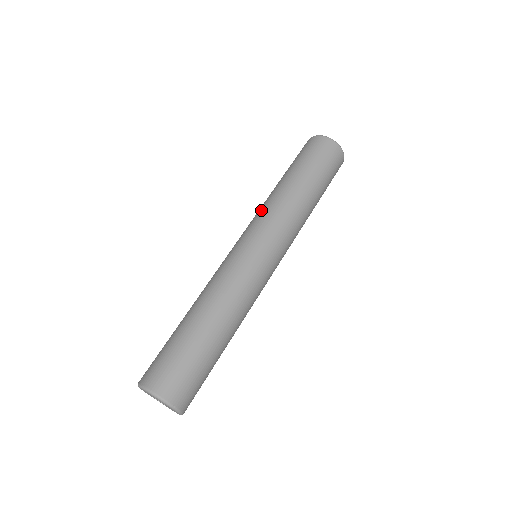
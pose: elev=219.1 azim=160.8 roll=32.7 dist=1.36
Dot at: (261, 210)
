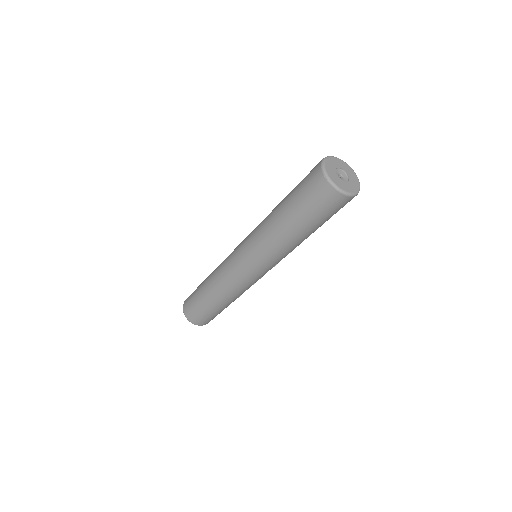
Dot at: (257, 226)
